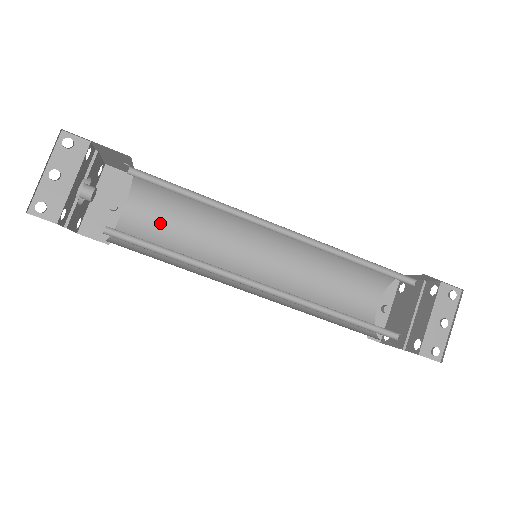
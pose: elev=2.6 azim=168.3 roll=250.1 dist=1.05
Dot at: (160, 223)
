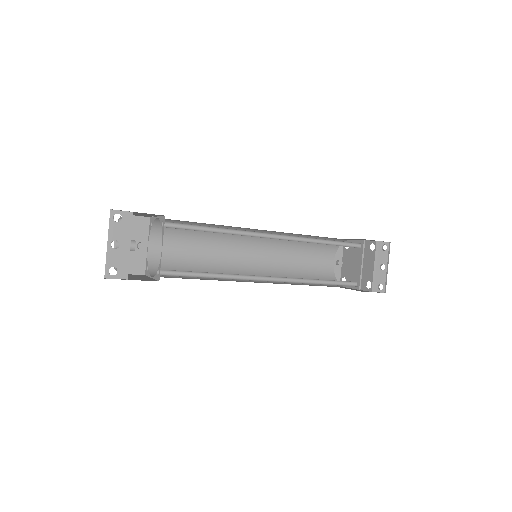
Dot at: (177, 248)
